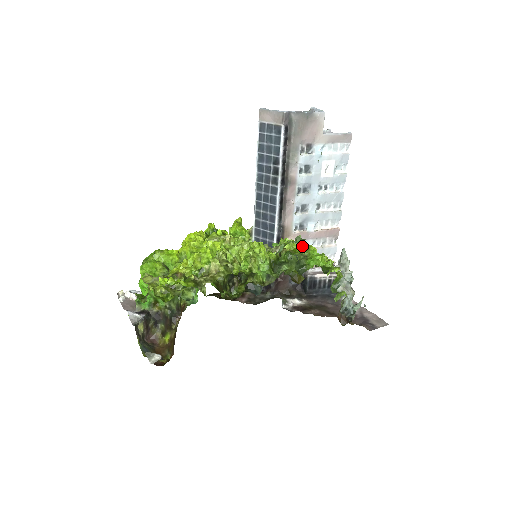
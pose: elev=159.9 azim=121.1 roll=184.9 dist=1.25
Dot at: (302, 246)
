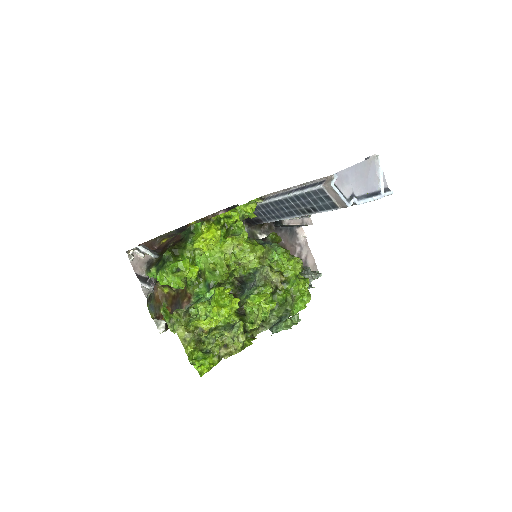
Dot at: (294, 266)
